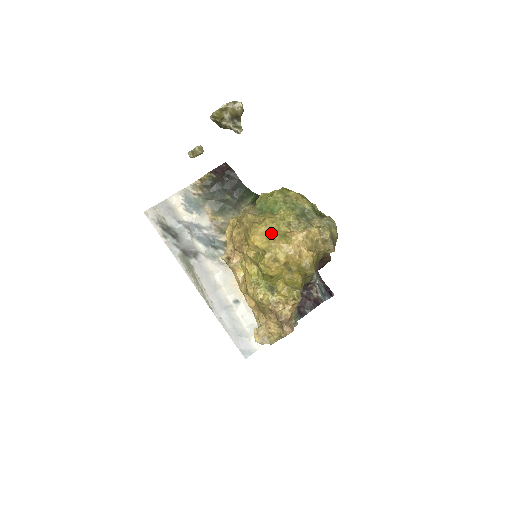
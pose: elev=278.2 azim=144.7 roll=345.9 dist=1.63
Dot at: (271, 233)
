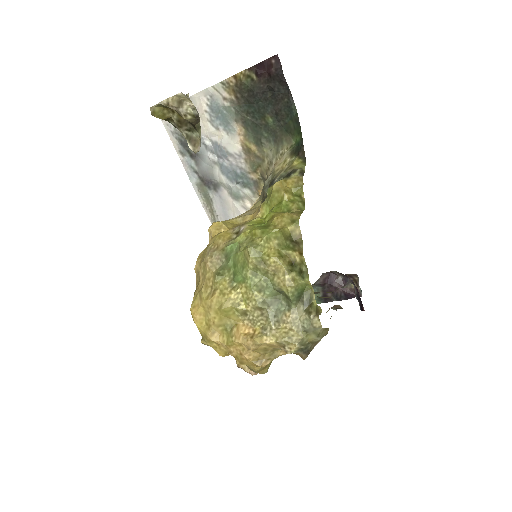
Dot at: (213, 320)
